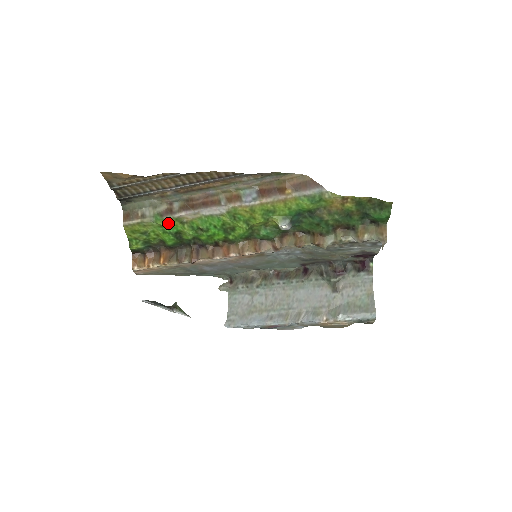
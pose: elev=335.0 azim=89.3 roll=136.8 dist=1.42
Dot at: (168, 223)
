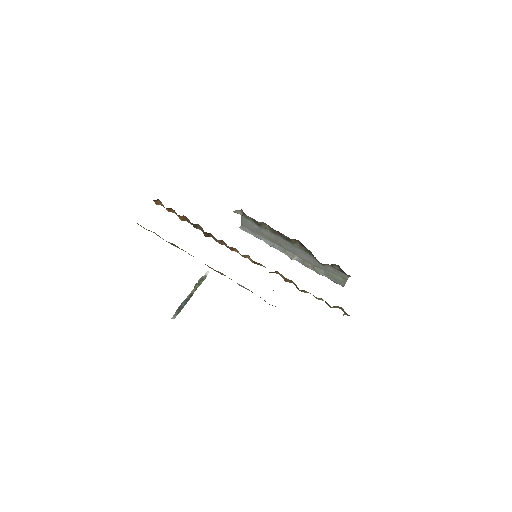
Dot at: occluded
